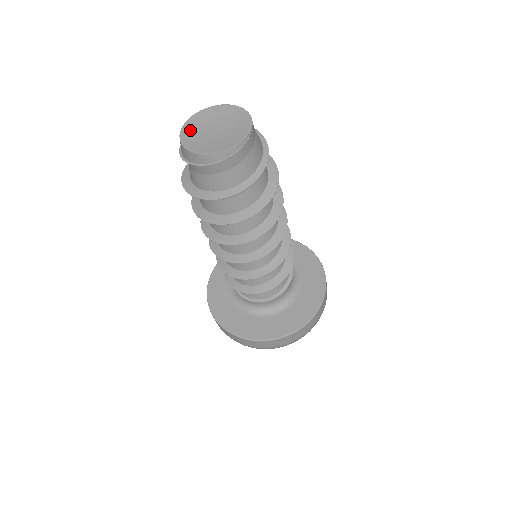
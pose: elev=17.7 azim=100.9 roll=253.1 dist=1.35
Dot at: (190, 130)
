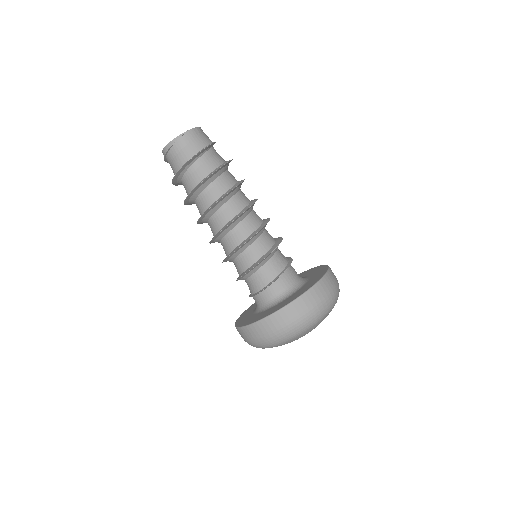
Dot at: occluded
